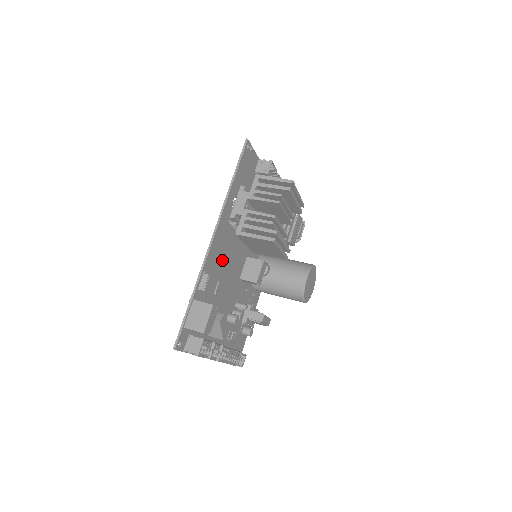
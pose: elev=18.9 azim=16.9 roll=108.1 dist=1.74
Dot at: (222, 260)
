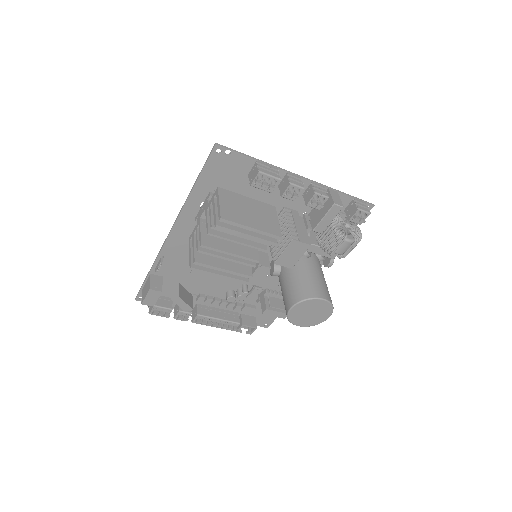
Dot at: occluded
